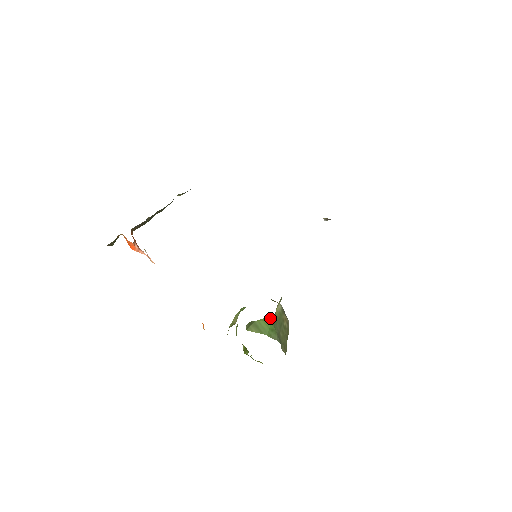
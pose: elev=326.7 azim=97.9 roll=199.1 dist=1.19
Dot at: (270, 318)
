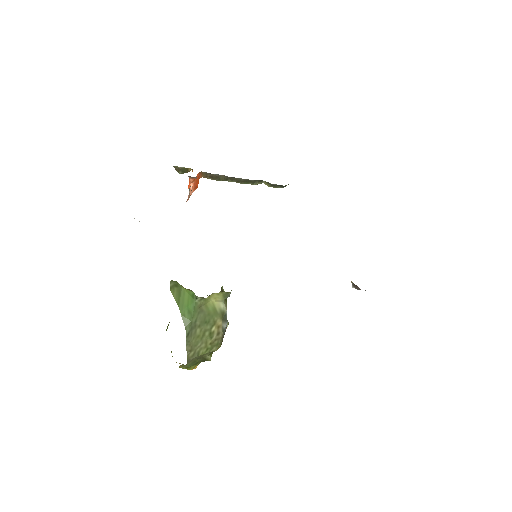
Dot at: (195, 296)
